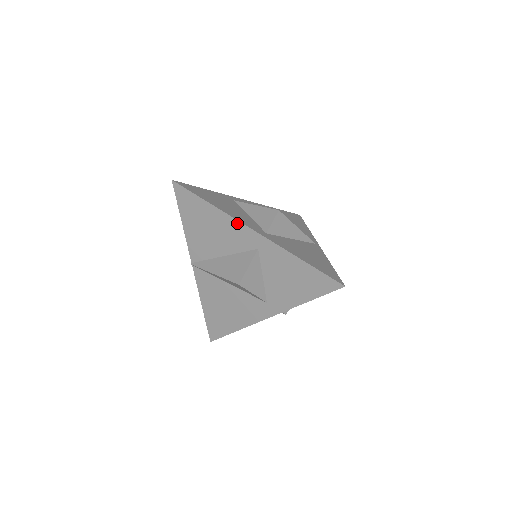
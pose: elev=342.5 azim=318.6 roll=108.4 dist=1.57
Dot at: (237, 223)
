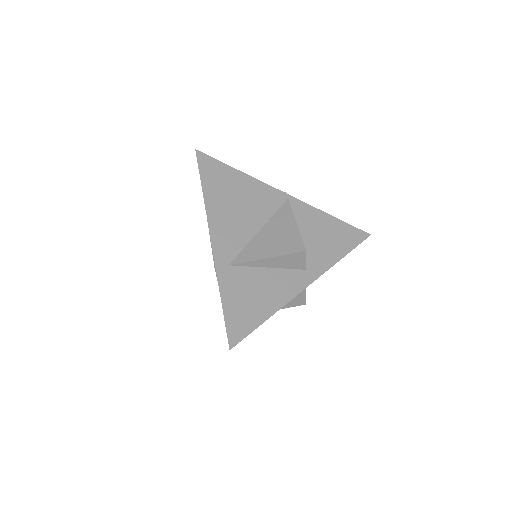
Dot at: (294, 297)
